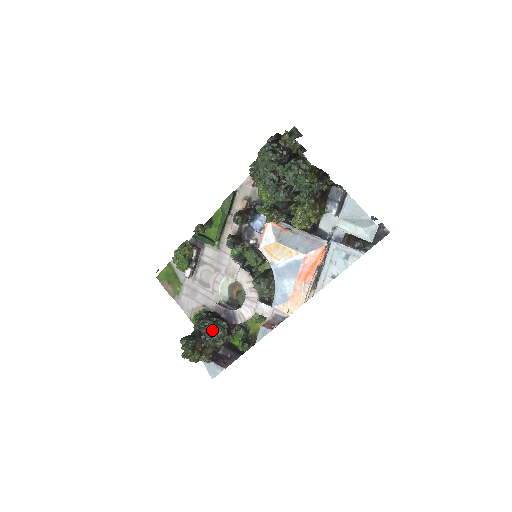
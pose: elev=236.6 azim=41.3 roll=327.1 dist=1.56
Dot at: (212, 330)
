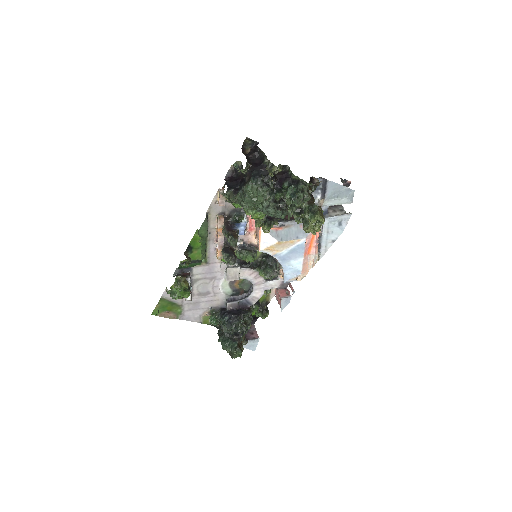
Dot at: (243, 325)
